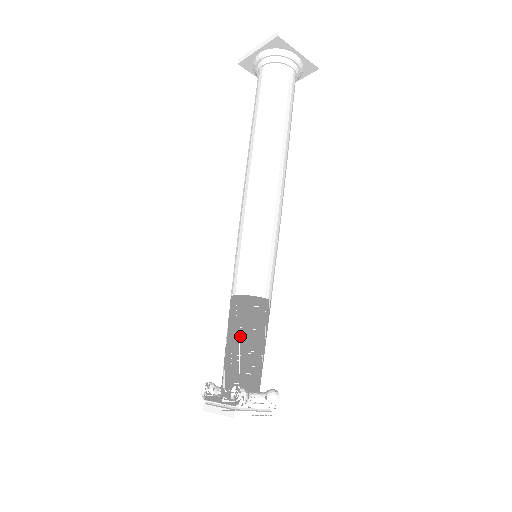
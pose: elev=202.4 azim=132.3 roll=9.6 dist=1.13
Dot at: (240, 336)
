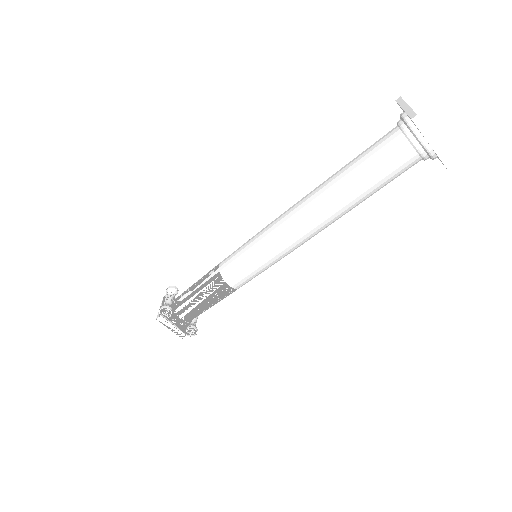
Dot at: (213, 304)
